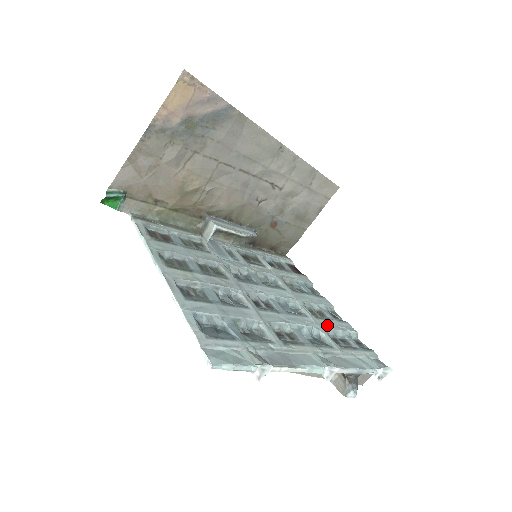
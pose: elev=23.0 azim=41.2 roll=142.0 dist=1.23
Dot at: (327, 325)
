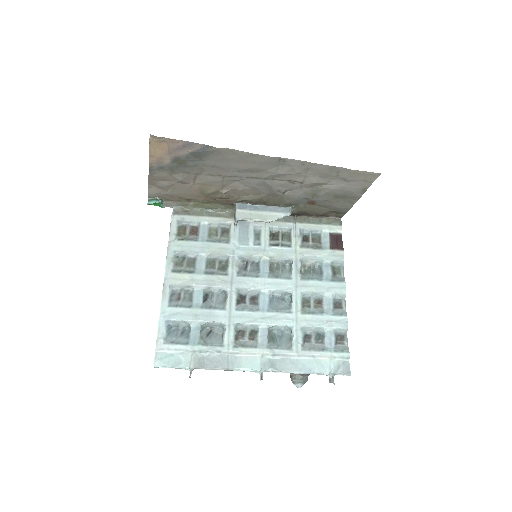
Dot at: (310, 321)
